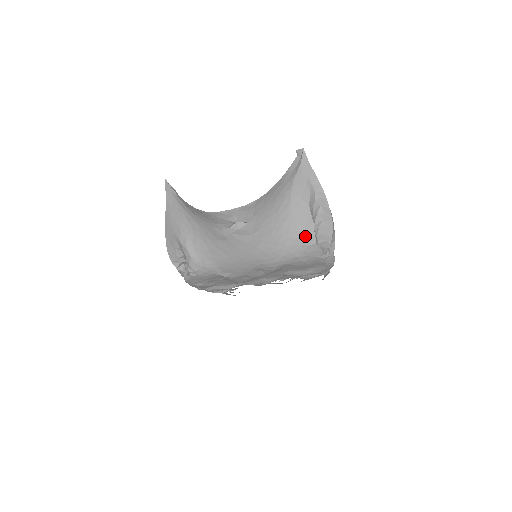
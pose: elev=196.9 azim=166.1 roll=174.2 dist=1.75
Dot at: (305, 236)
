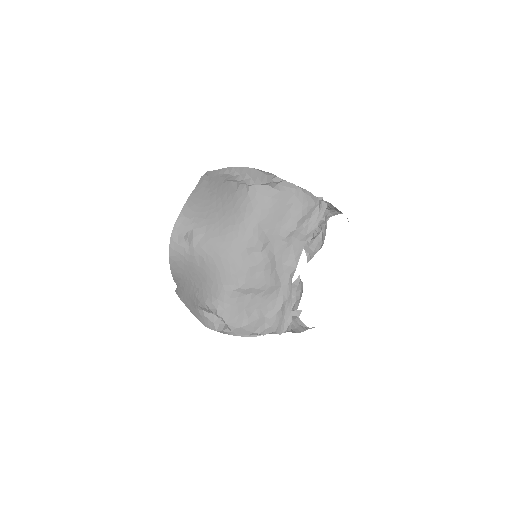
Dot at: (240, 193)
